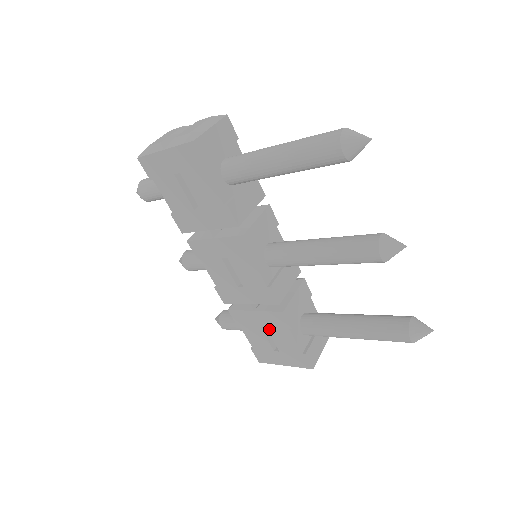
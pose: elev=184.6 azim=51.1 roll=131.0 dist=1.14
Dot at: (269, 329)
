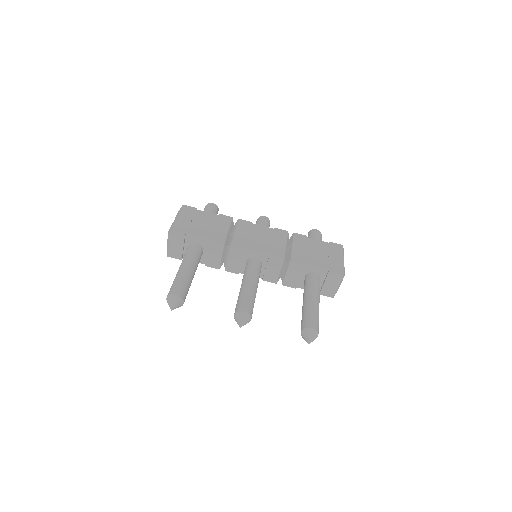
Dot at: occluded
